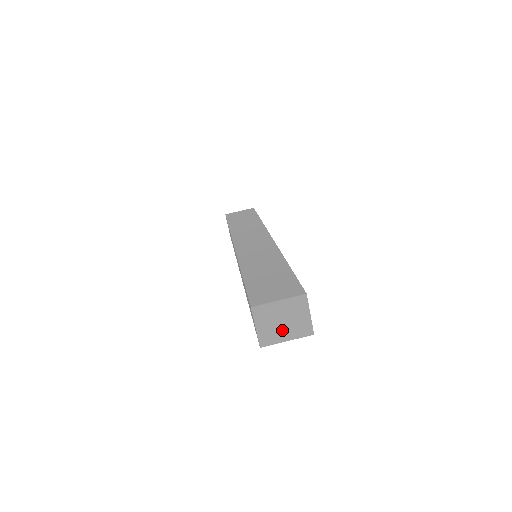
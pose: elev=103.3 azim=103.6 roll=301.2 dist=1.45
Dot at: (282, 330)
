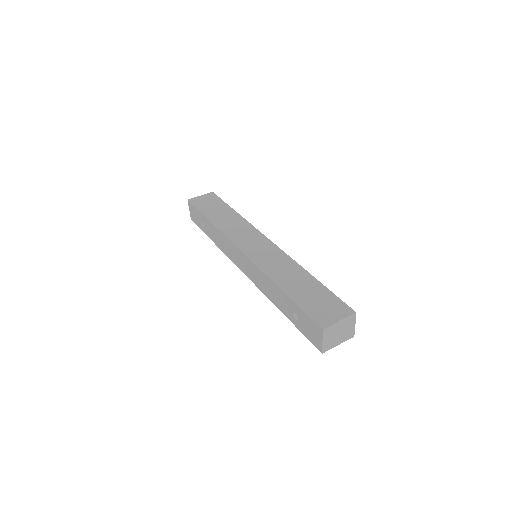
Dot at: (337, 339)
